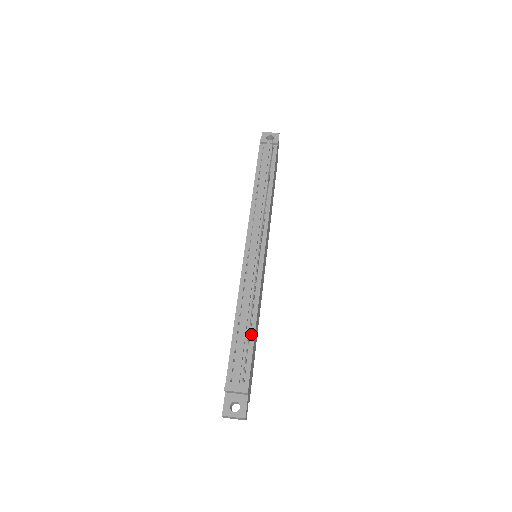
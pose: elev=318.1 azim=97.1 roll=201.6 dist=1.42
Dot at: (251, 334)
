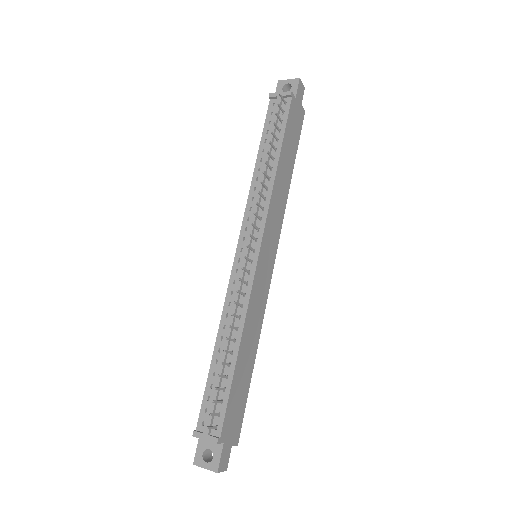
Dot at: (231, 365)
